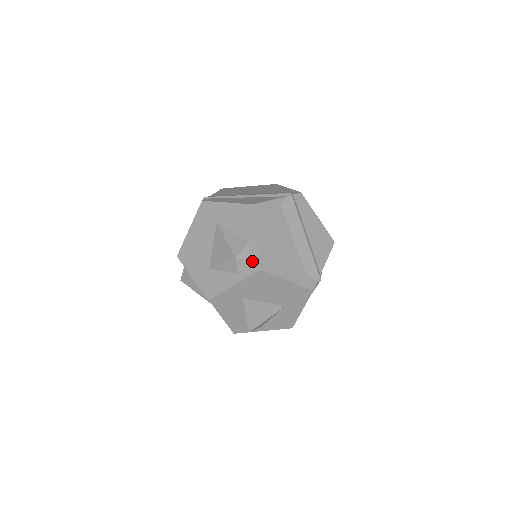
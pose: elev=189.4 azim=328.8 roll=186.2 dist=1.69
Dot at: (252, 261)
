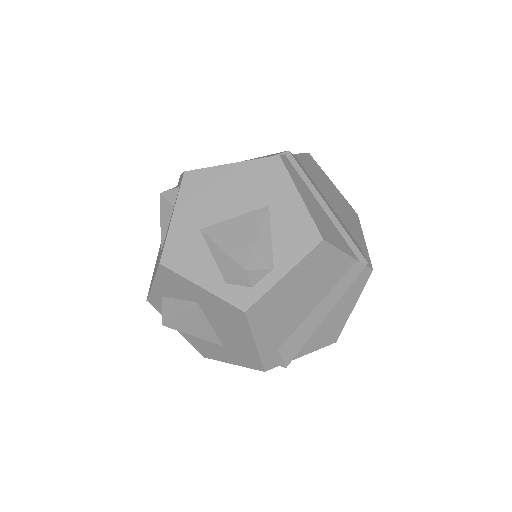
Dot at: (180, 182)
